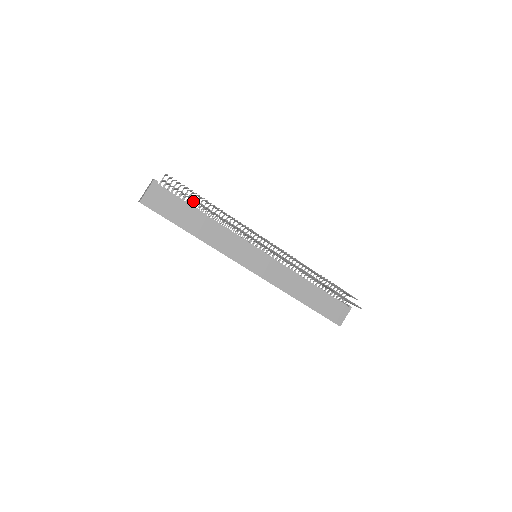
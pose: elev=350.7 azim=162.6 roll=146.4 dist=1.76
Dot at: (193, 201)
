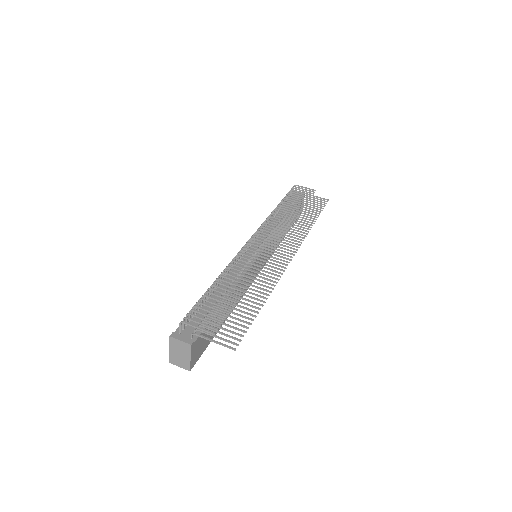
Dot at: occluded
